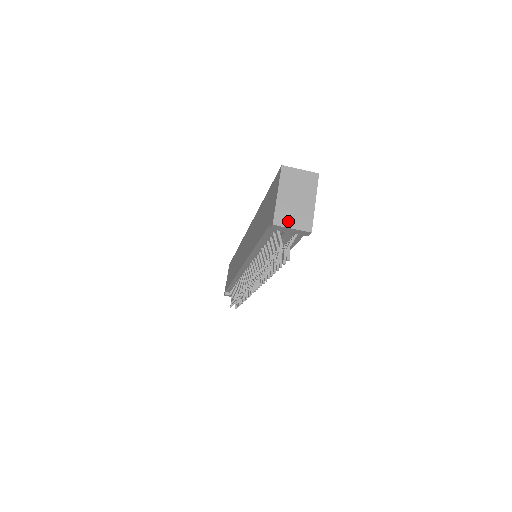
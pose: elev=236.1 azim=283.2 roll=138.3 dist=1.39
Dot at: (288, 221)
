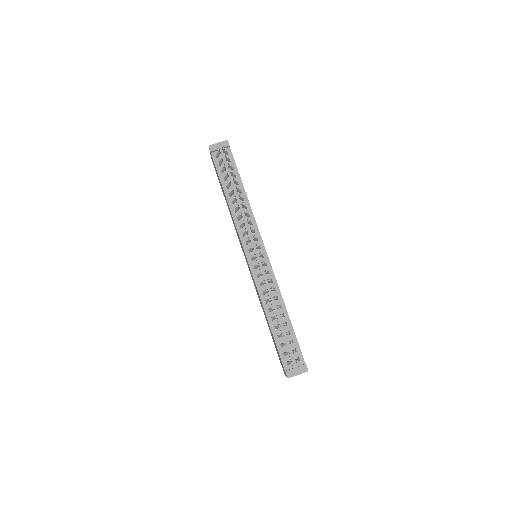
Dot at: (216, 145)
